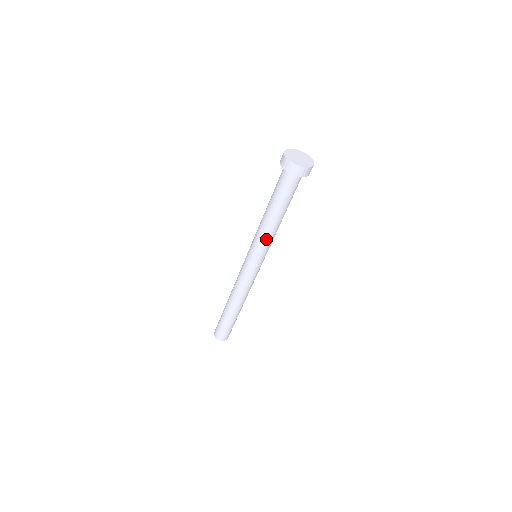
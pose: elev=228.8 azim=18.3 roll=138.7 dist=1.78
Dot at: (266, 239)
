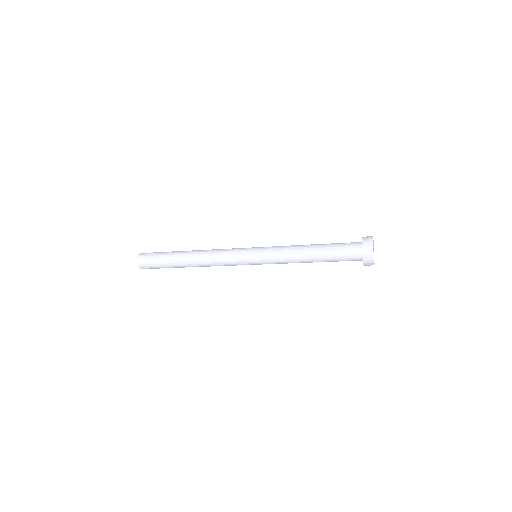
Dot at: (284, 261)
